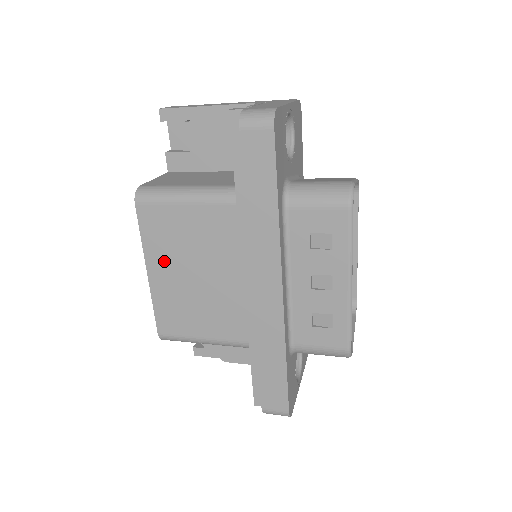
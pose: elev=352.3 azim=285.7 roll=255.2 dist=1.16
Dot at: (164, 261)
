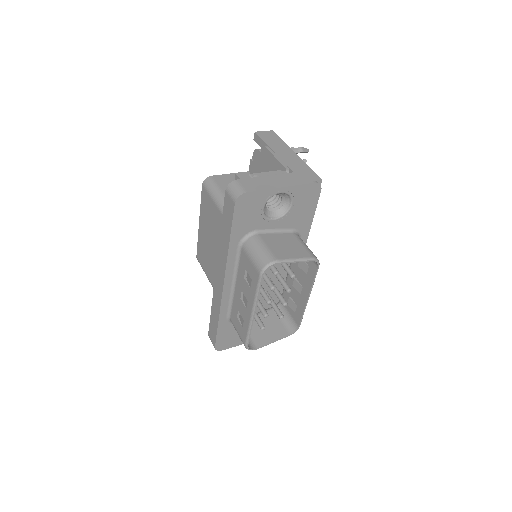
Dot at: (204, 224)
